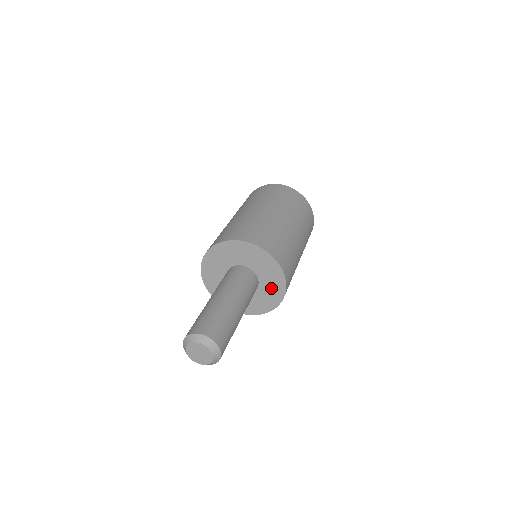
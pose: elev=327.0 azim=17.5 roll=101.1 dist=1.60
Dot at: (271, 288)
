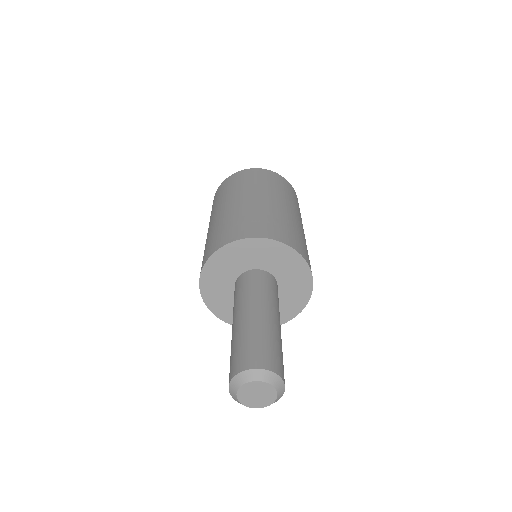
Dot at: (288, 268)
